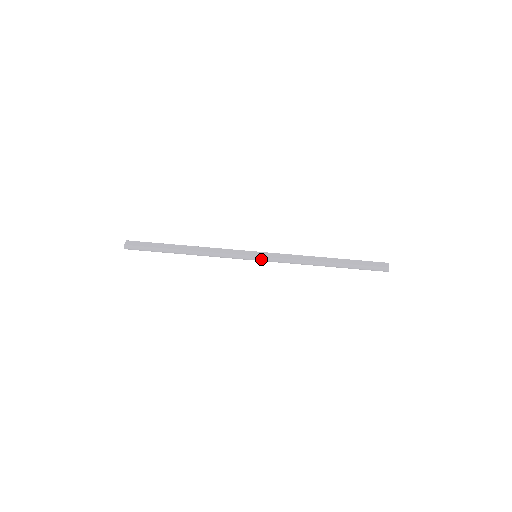
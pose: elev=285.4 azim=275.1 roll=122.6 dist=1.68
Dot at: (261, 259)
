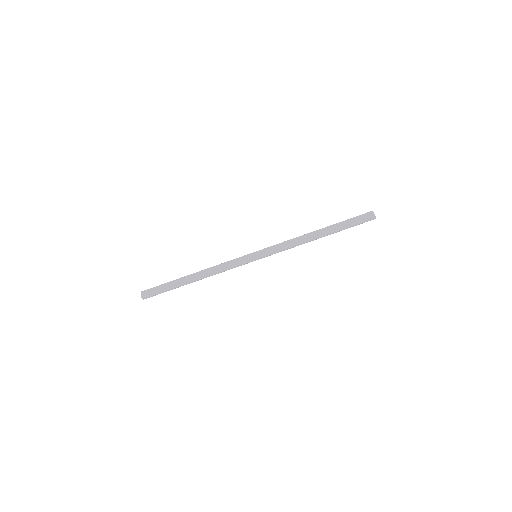
Dot at: (262, 257)
